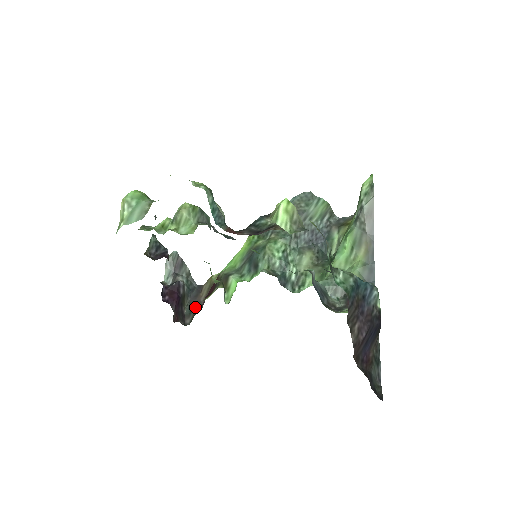
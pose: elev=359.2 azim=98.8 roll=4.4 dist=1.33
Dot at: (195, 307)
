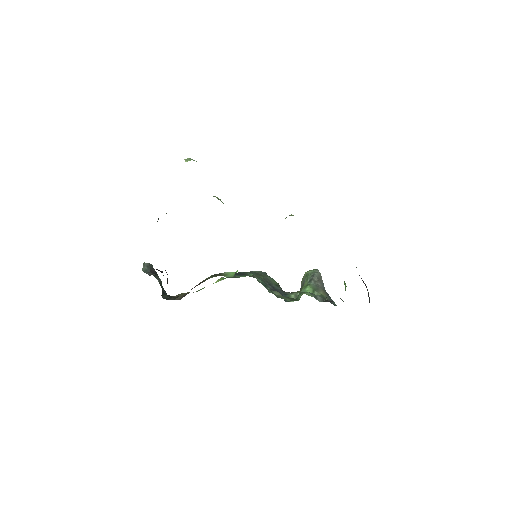
Dot at: occluded
